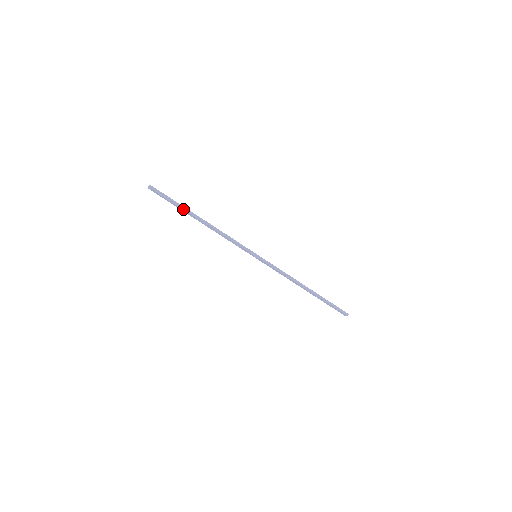
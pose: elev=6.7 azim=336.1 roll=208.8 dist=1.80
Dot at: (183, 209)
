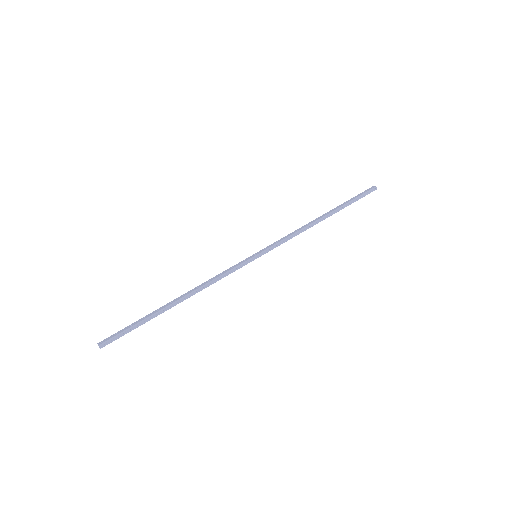
Dot at: occluded
